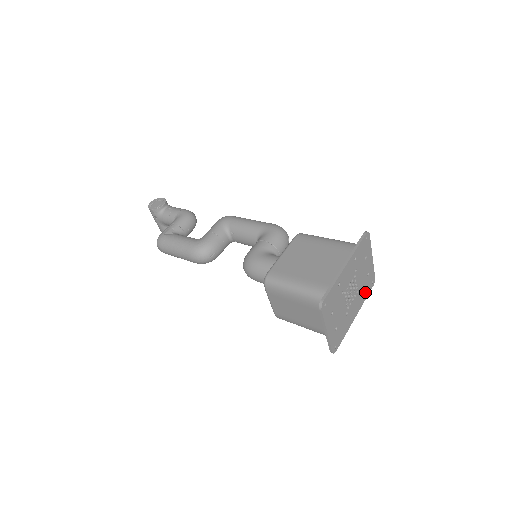
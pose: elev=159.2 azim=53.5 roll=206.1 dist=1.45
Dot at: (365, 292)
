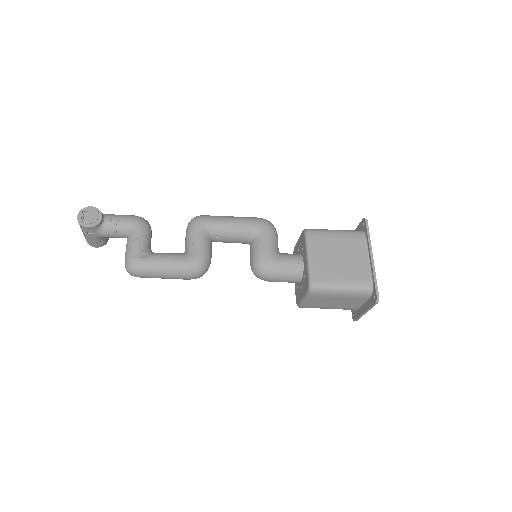
Dot at: occluded
